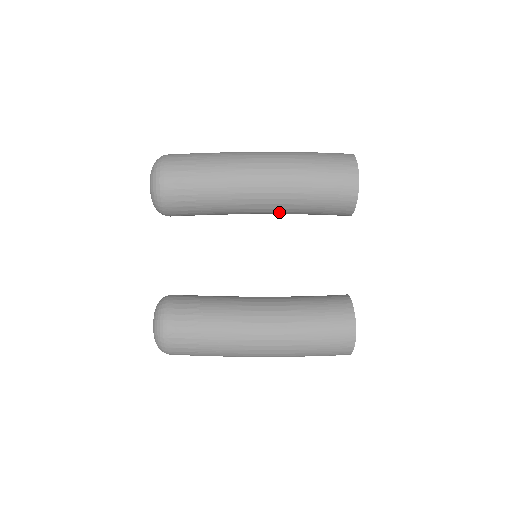
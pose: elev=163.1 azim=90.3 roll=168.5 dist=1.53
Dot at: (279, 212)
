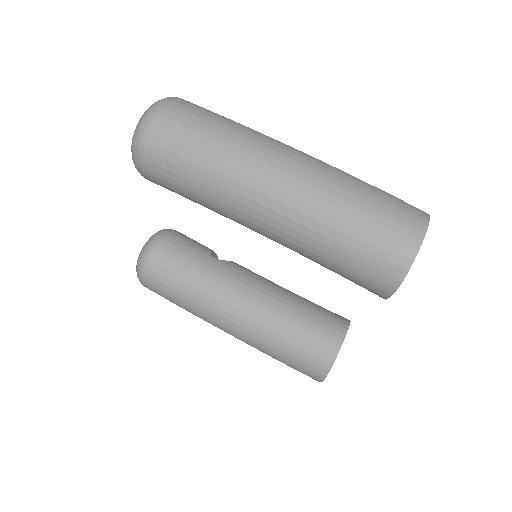
Dot at: occluded
